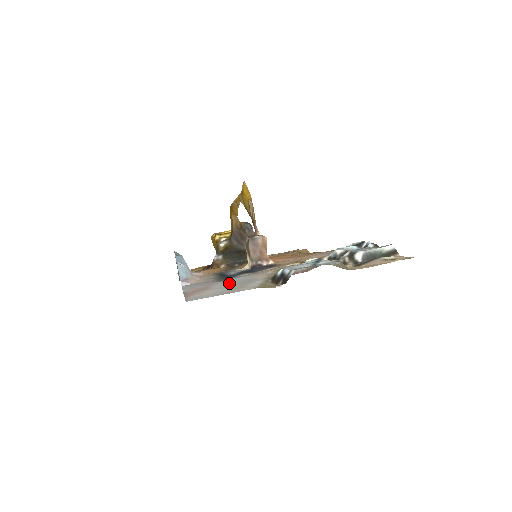
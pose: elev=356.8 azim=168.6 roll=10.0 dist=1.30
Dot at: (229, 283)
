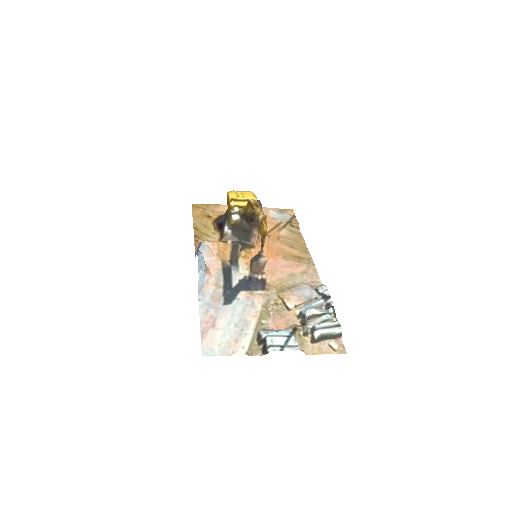
Dot at: (231, 320)
